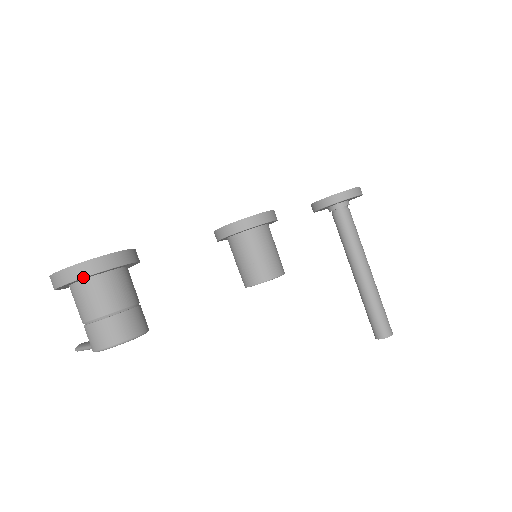
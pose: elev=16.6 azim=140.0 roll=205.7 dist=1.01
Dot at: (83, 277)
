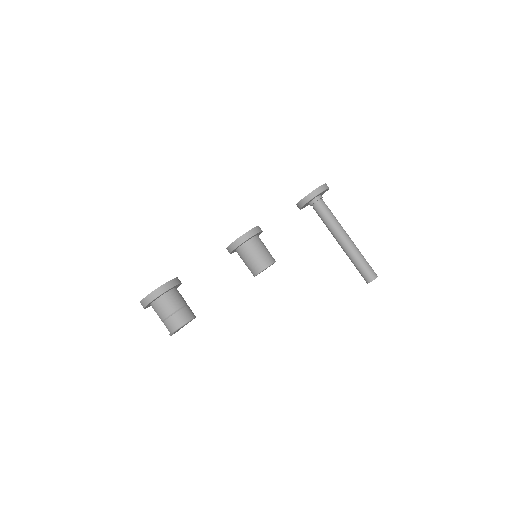
Dot at: (153, 300)
